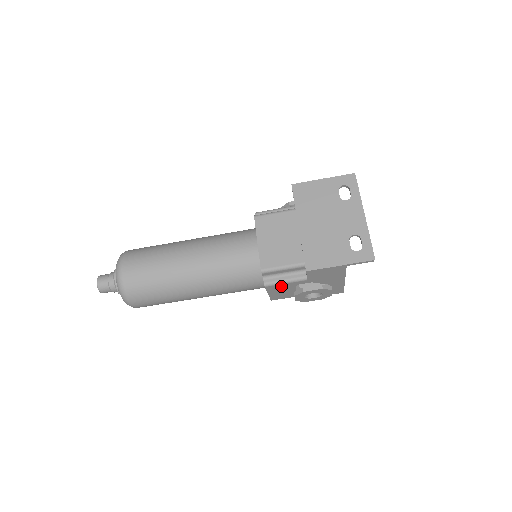
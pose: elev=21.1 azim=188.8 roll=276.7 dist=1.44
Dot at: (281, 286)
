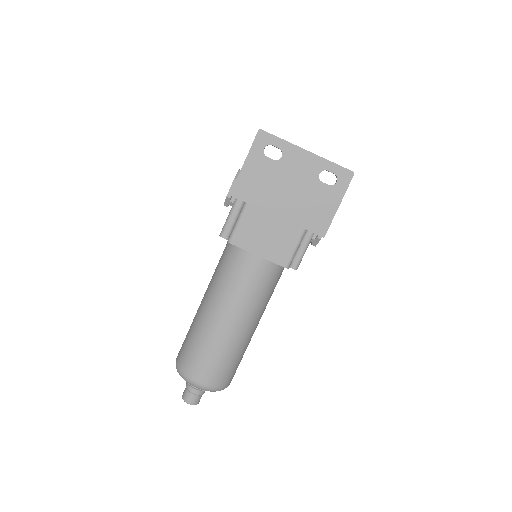
Dot at: occluded
